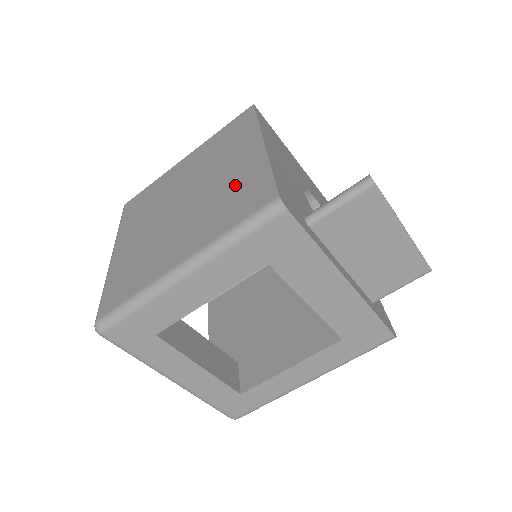
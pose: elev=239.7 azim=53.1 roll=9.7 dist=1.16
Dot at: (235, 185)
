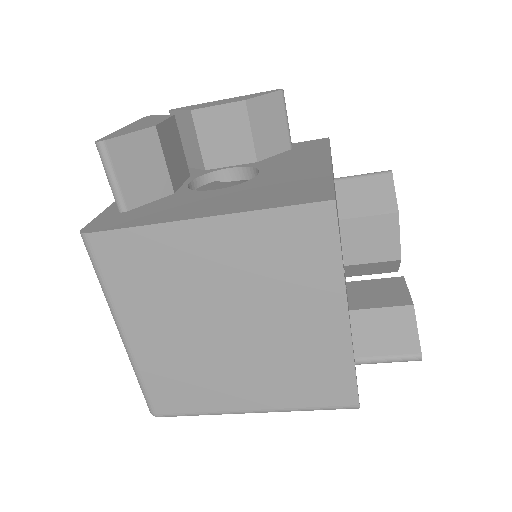
Dot at: (310, 358)
